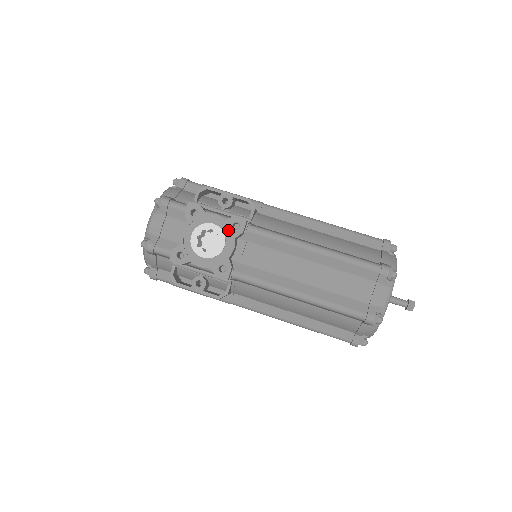
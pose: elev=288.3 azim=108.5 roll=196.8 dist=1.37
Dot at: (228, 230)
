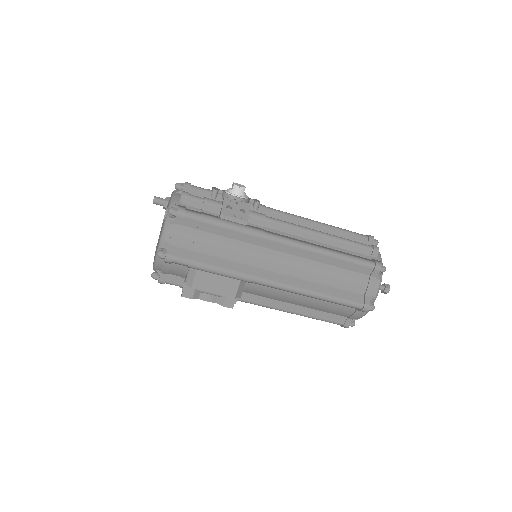
Dot at: occluded
